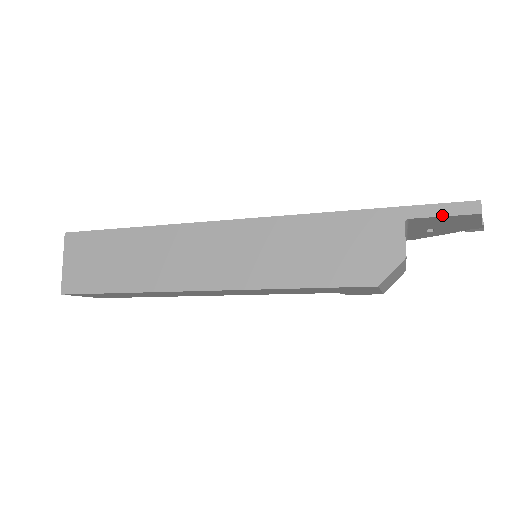
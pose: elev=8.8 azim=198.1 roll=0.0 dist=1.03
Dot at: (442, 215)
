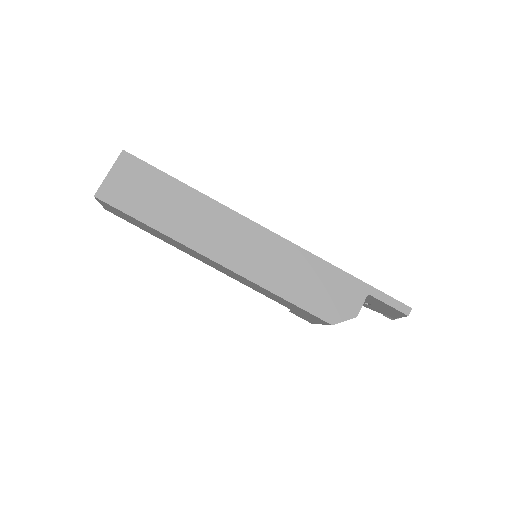
Dot at: (389, 304)
